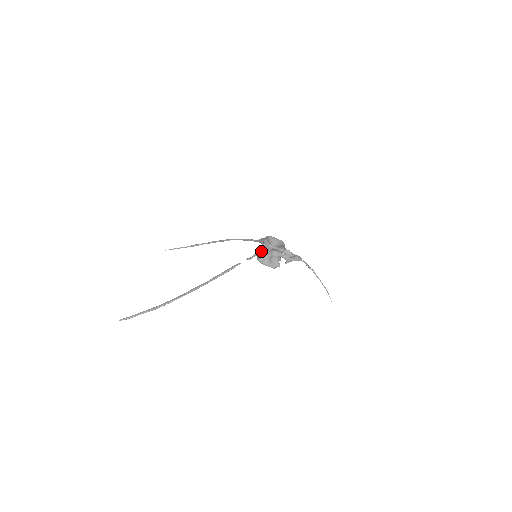
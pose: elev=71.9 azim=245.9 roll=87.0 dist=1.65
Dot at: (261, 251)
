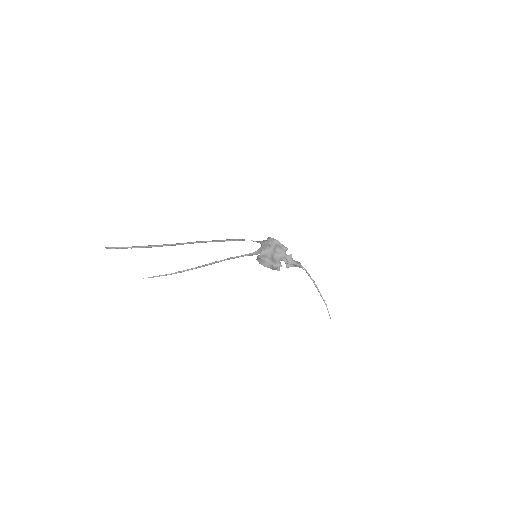
Dot at: (265, 243)
